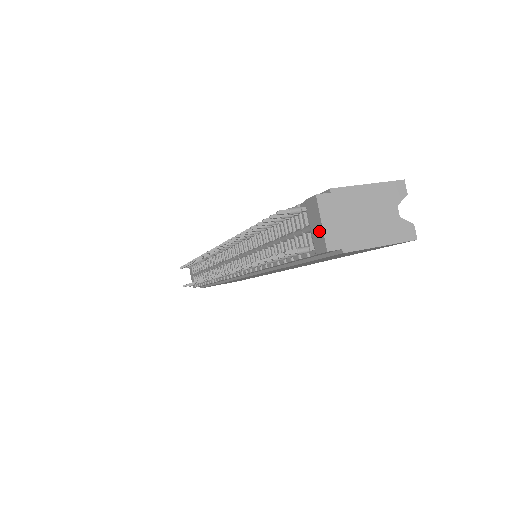
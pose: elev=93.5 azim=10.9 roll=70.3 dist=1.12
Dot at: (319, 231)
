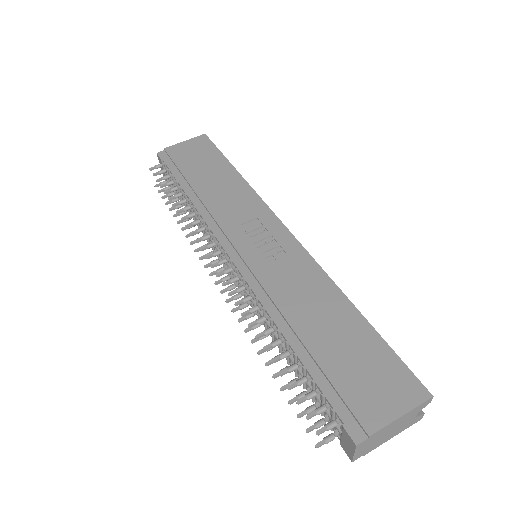
Dot at: (349, 451)
